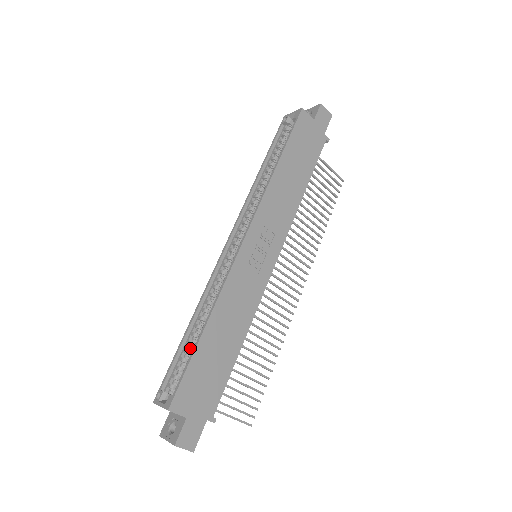
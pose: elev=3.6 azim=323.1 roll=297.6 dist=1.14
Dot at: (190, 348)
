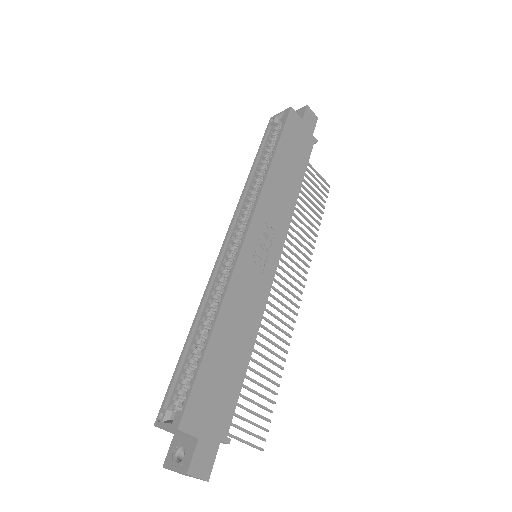
Dot at: (194, 357)
